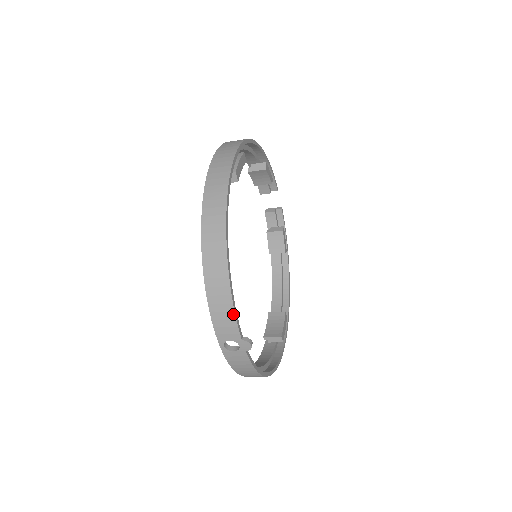
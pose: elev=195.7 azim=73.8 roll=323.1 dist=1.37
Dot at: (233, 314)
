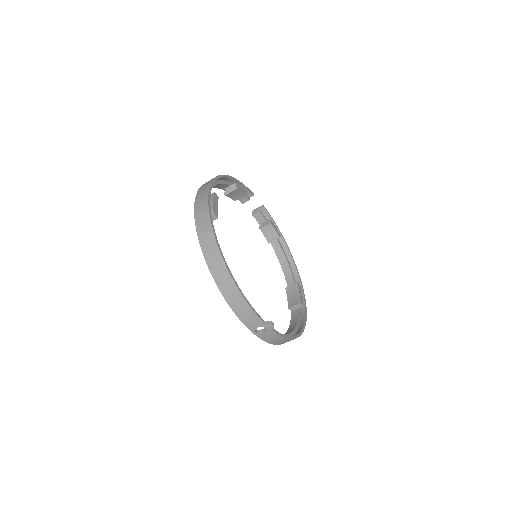
Dot at: (252, 311)
